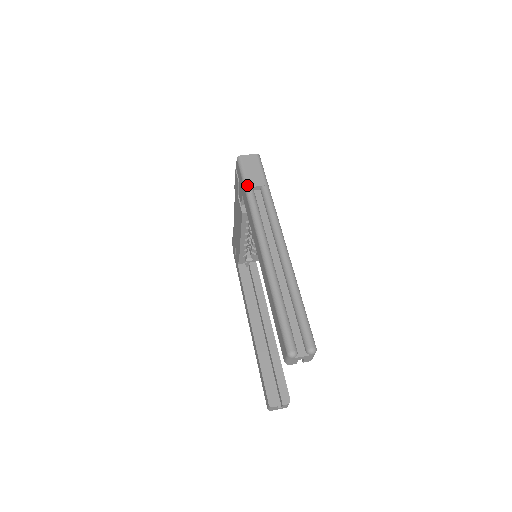
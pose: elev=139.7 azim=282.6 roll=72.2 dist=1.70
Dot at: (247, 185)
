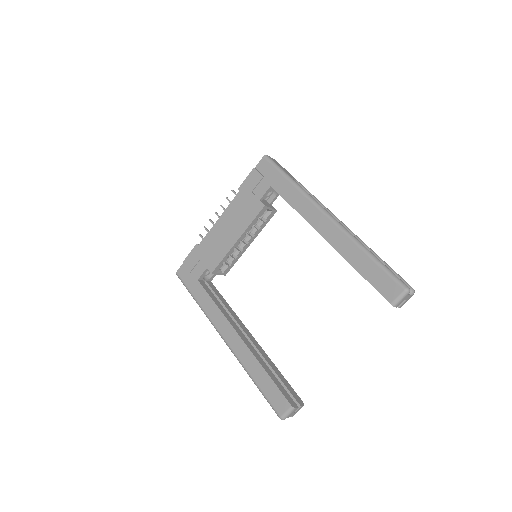
Dot at: (288, 175)
